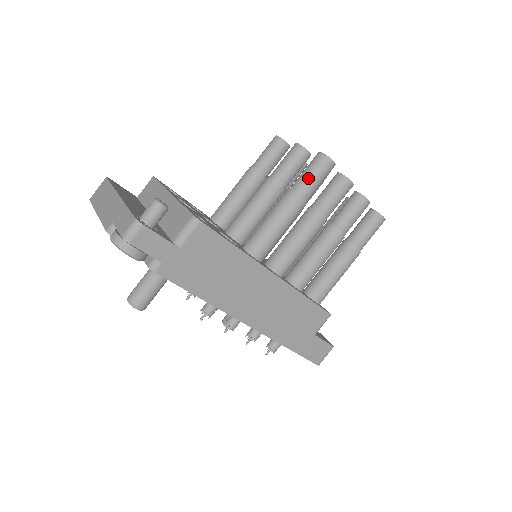
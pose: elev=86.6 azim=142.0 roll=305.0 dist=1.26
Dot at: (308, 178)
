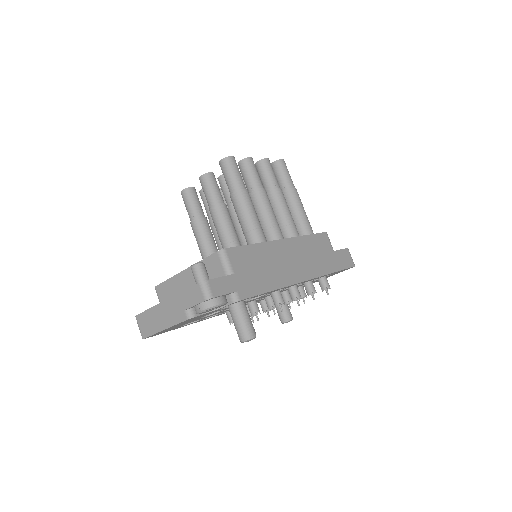
Dot at: (233, 178)
